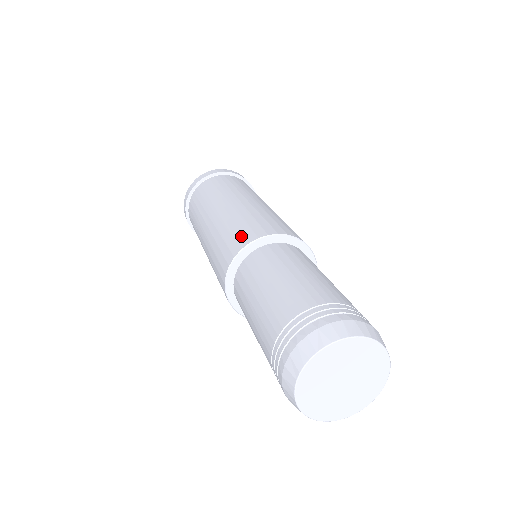
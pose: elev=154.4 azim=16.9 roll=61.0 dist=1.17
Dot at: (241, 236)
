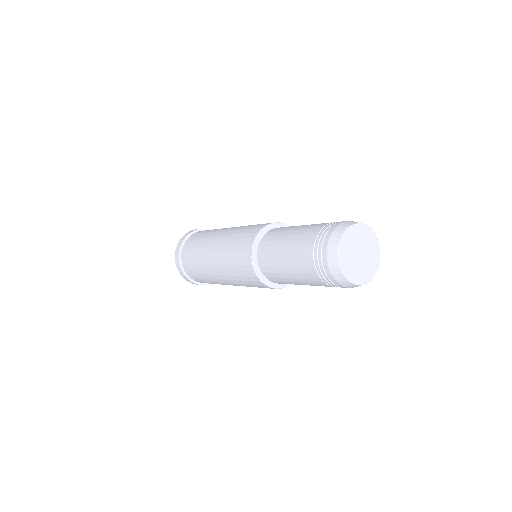
Dot at: occluded
